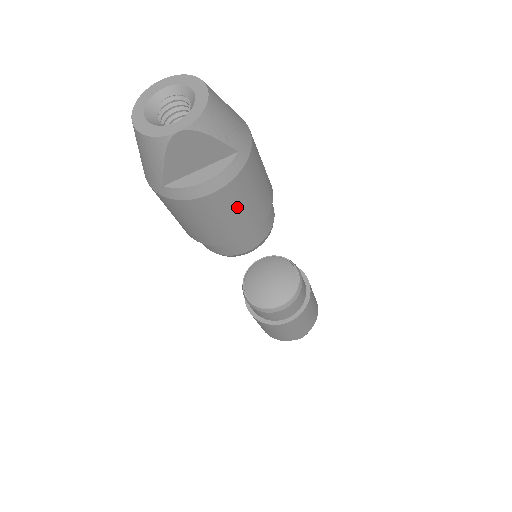
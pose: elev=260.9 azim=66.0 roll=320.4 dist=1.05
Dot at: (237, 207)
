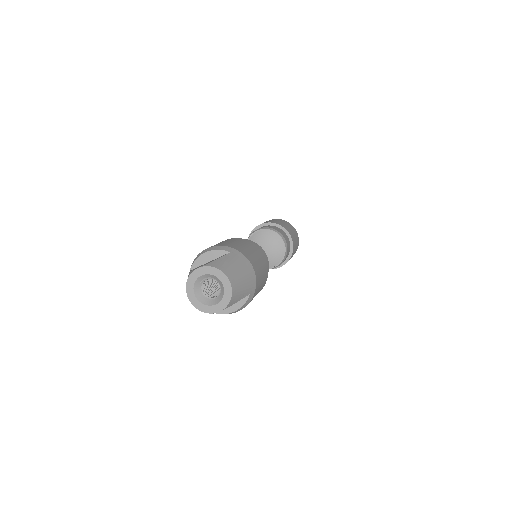
Dot at: occluded
